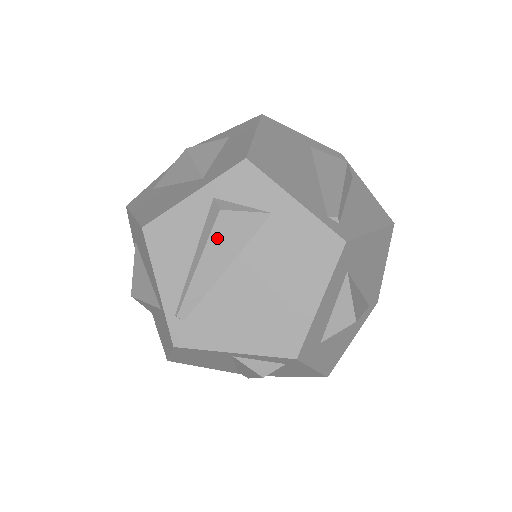
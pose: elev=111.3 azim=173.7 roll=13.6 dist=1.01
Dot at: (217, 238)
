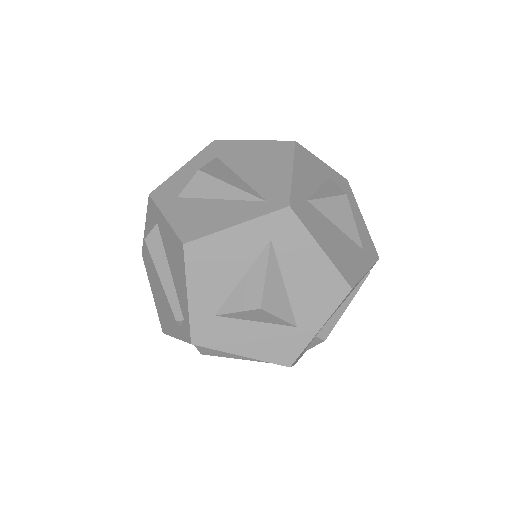
Dot at: occluded
